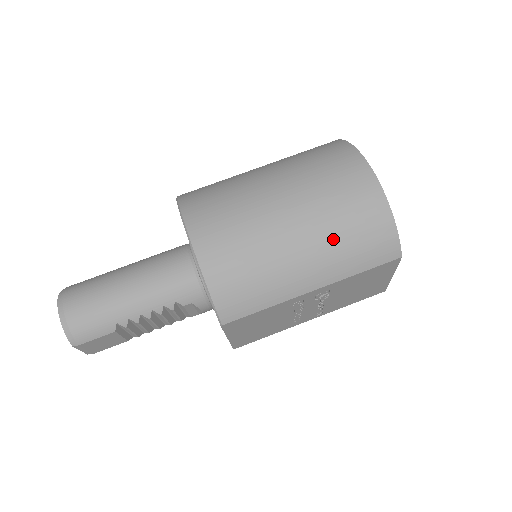
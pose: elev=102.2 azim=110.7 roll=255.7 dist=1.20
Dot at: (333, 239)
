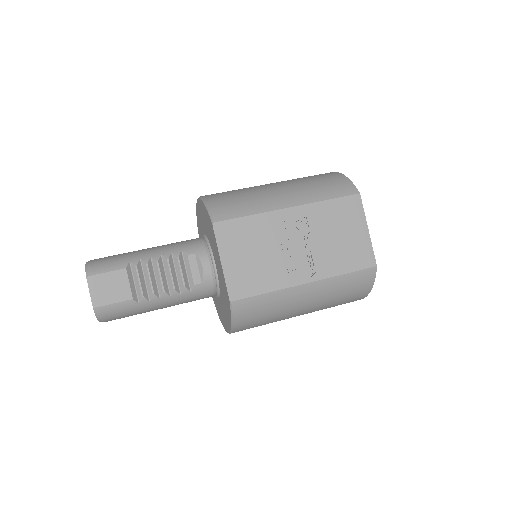
Dot at: (300, 183)
